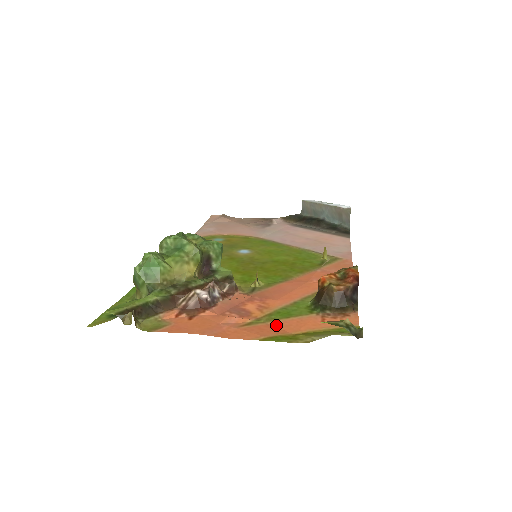
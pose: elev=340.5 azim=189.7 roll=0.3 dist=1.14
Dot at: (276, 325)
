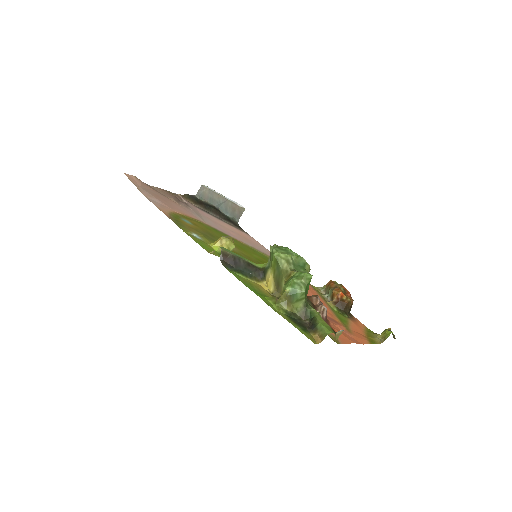
Dot at: (354, 330)
